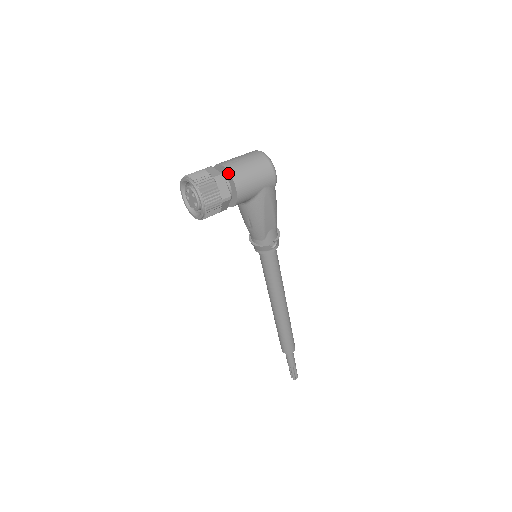
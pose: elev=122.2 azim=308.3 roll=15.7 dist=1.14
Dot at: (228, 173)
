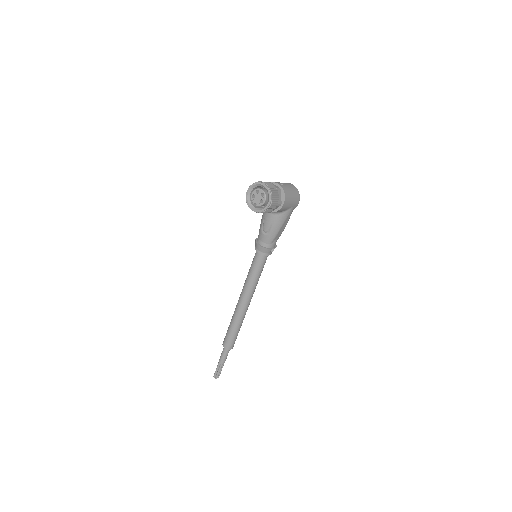
Dot at: (282, 189)
